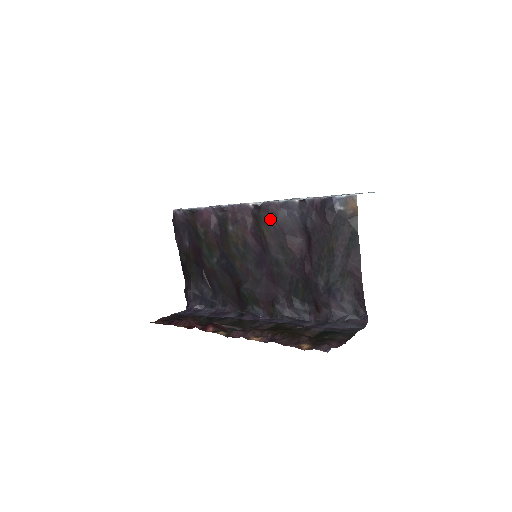
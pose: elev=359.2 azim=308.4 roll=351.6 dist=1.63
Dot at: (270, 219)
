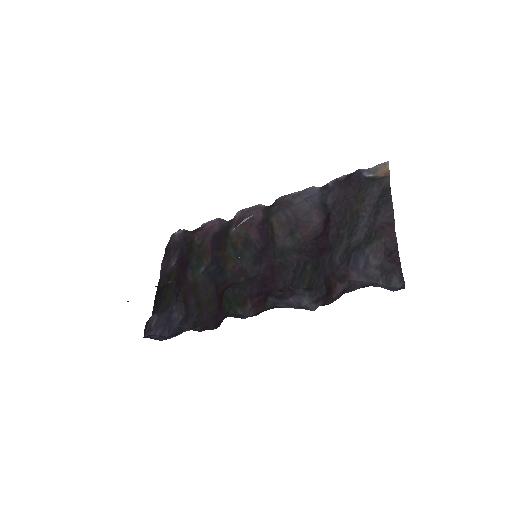
Dot at: (283, 208)
